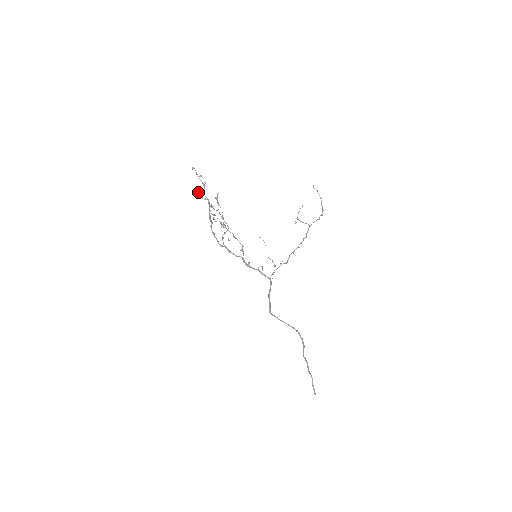
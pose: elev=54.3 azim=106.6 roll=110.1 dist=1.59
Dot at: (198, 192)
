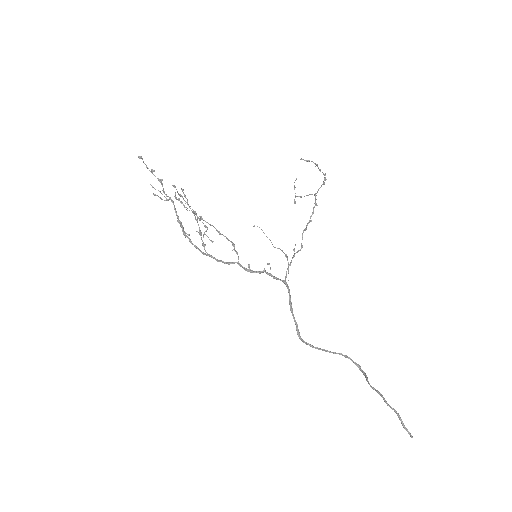
Dot at: (155, 195)
